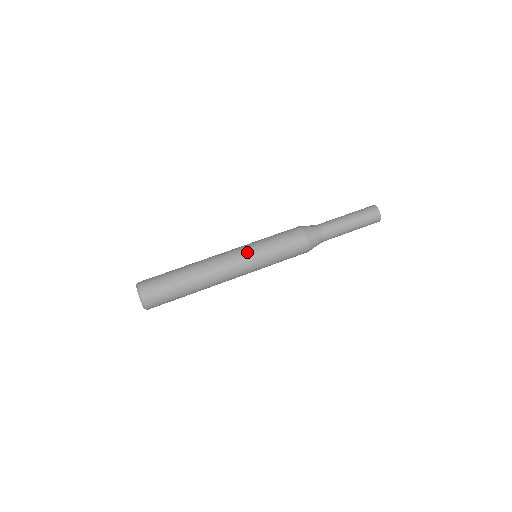
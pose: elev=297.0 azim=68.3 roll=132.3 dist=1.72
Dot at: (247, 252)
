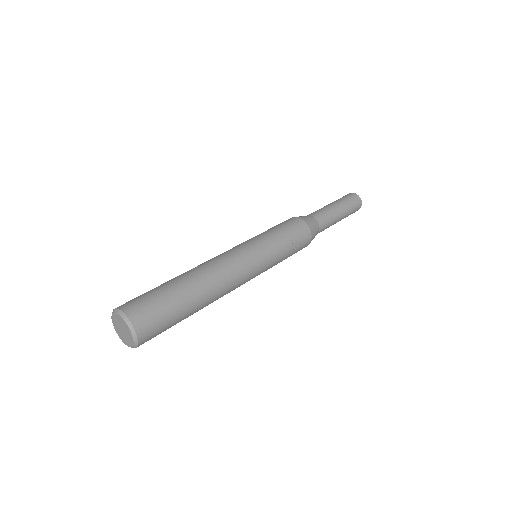
Dot at: occluded
